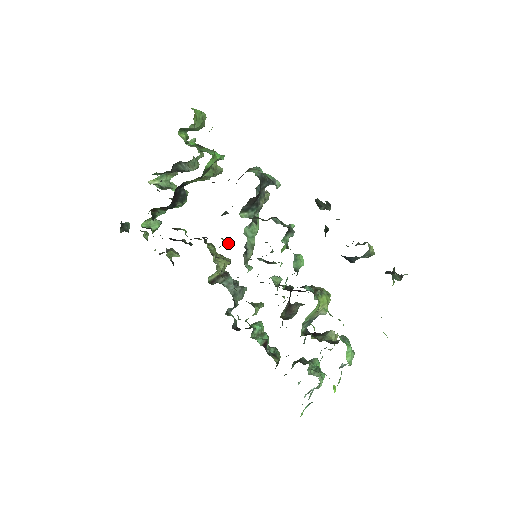
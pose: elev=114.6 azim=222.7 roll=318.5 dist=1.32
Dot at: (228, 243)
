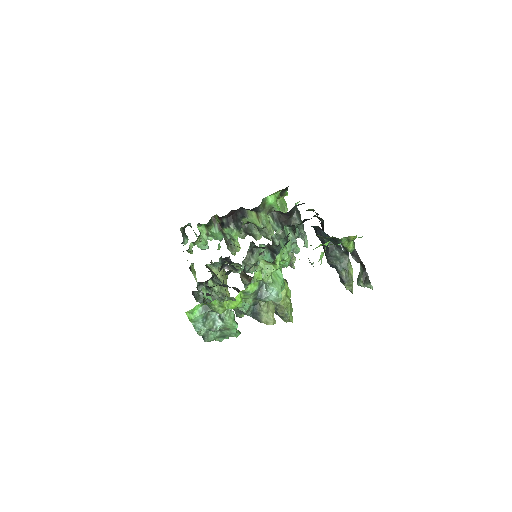
Dot at: occluded
